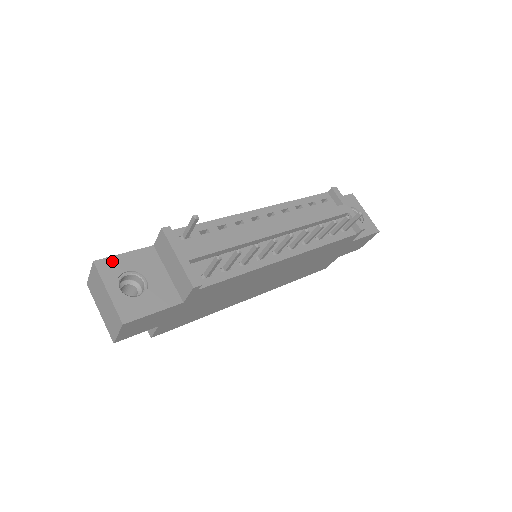
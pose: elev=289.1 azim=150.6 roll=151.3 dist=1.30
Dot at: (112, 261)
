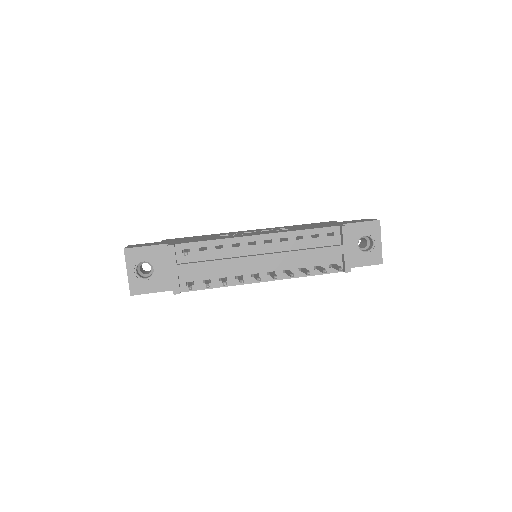
Dot at: (136, 251)
